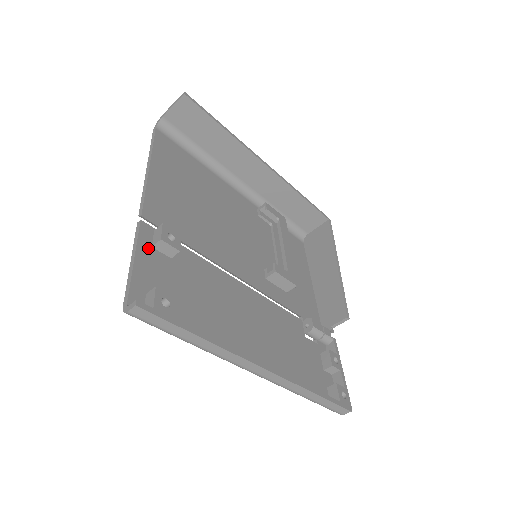
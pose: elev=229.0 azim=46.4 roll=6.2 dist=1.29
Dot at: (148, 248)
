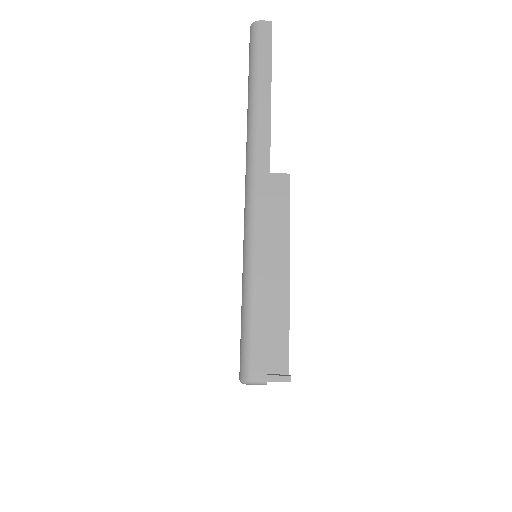
Dot at: occluded
